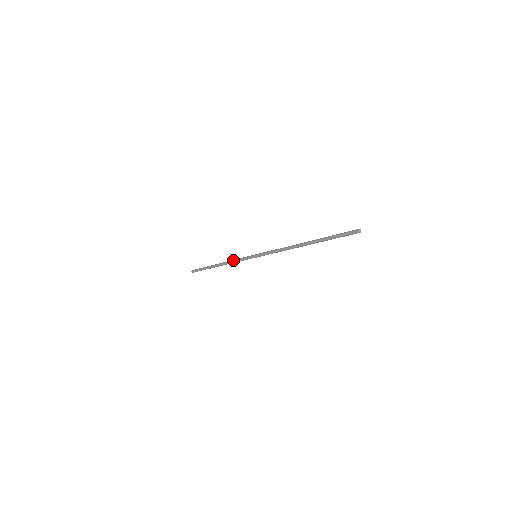
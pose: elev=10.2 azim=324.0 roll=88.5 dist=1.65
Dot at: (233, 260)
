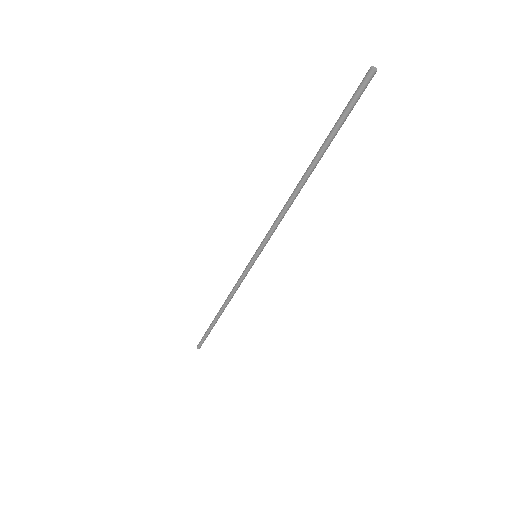
Dot at: occluded
